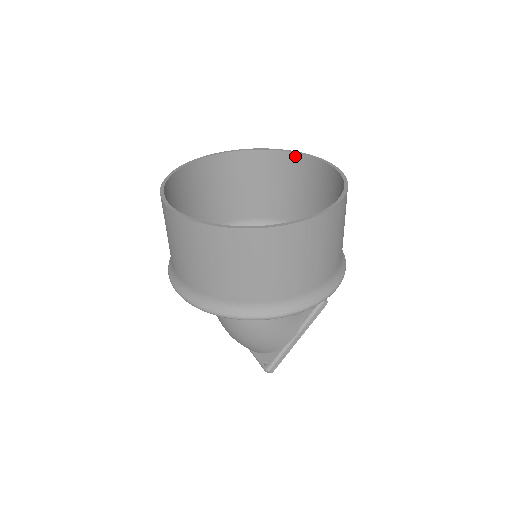
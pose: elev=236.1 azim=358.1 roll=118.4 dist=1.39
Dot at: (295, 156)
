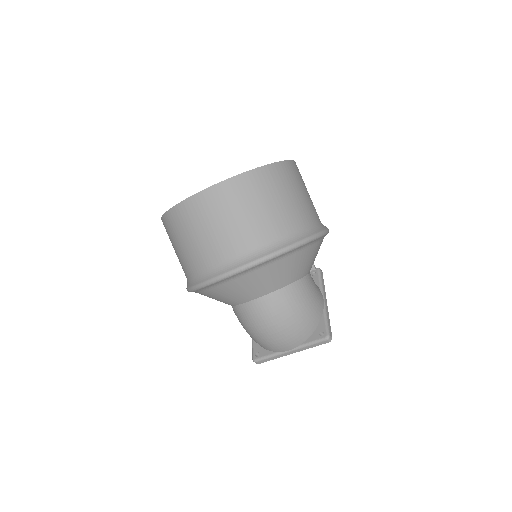
Dot at: occluded
